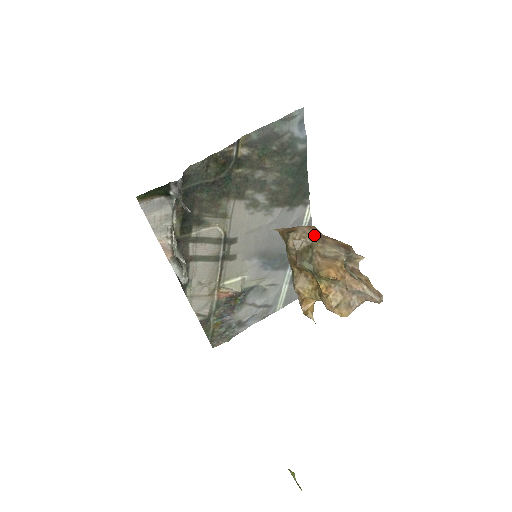
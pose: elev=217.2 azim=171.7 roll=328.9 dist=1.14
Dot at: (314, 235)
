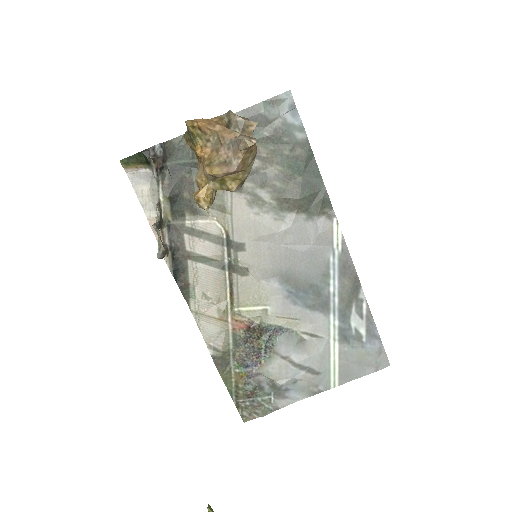
Dot at: occluded
